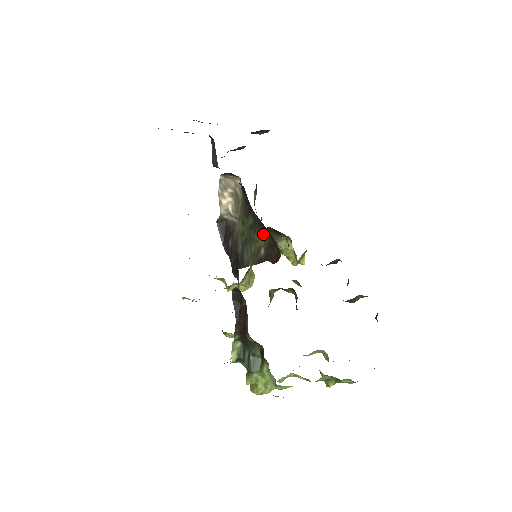
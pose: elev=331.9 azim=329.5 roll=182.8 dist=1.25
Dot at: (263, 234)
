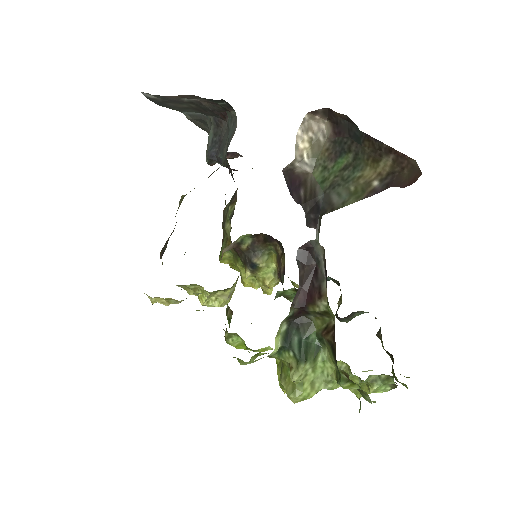
Dot at: (377, 165)
